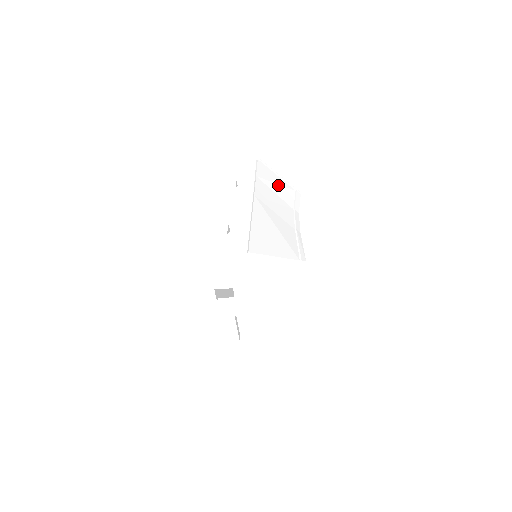
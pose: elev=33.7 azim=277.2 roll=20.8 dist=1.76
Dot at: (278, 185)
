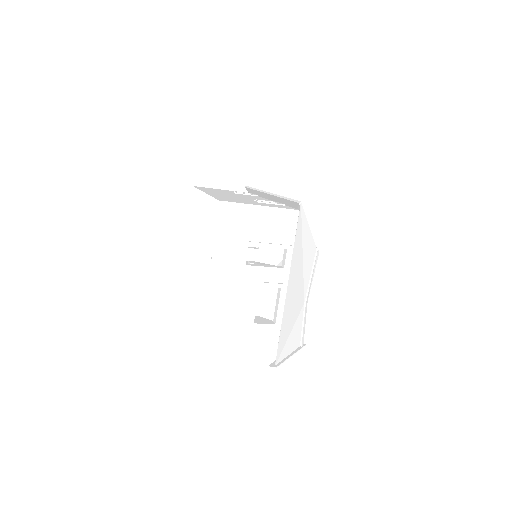
Dot at: occluded
